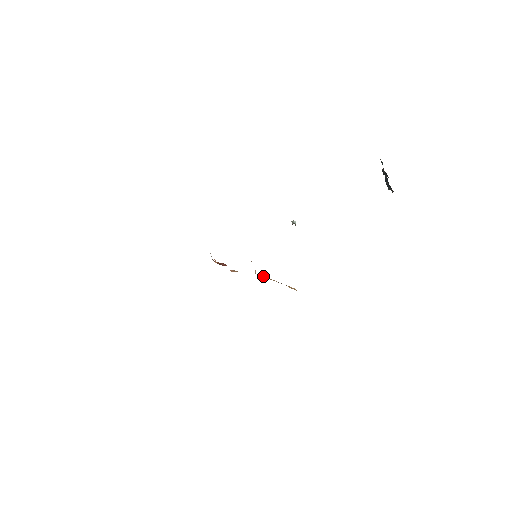
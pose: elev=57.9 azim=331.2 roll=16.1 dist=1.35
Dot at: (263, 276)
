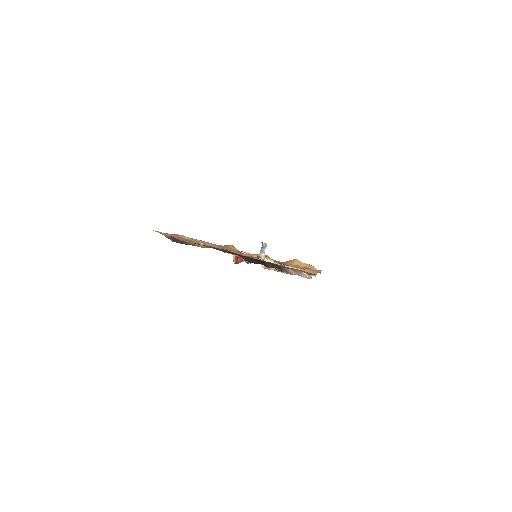
Dot at: occluded
